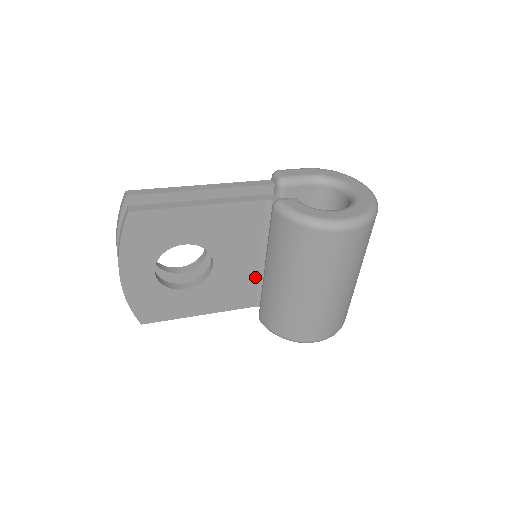
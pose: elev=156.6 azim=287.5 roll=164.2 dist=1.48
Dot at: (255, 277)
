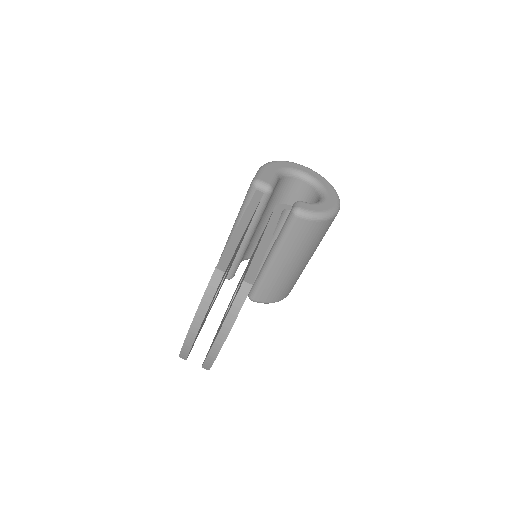
Dot at: occluded
